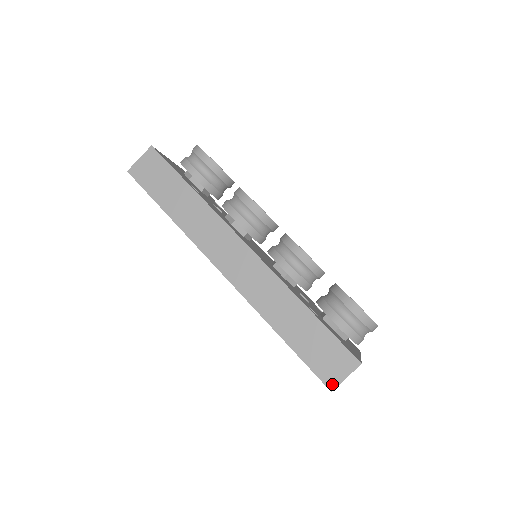
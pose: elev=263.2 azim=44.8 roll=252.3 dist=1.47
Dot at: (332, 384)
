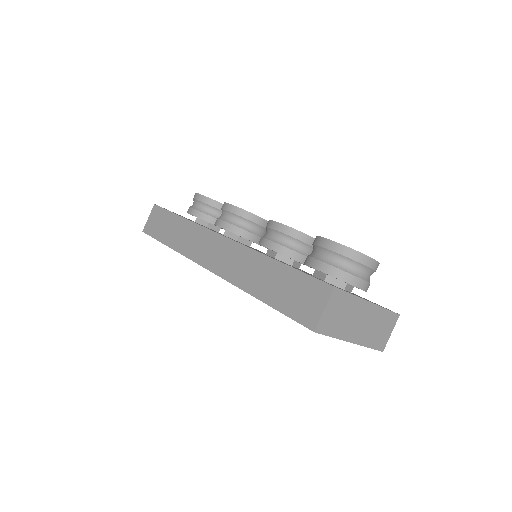
Dot at: (312, 323)
